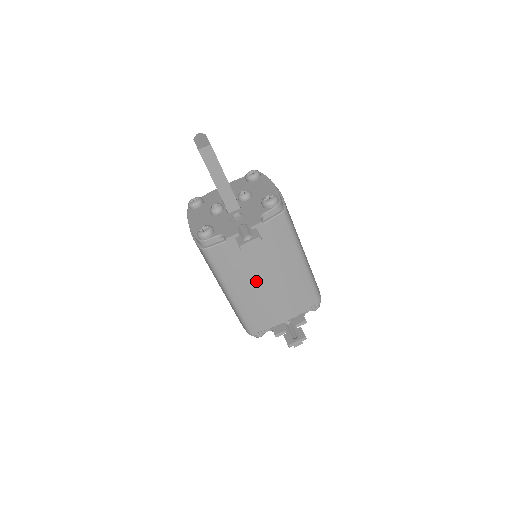
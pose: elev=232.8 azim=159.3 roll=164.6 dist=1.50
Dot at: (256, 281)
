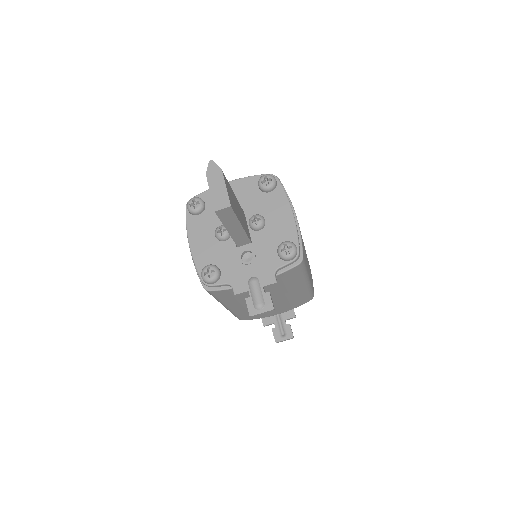
Dot at: occluded
